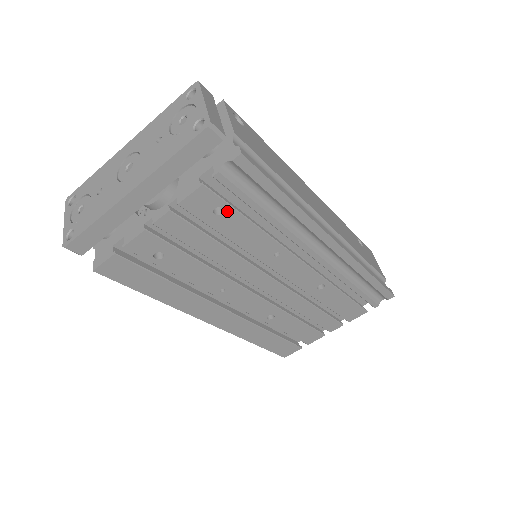
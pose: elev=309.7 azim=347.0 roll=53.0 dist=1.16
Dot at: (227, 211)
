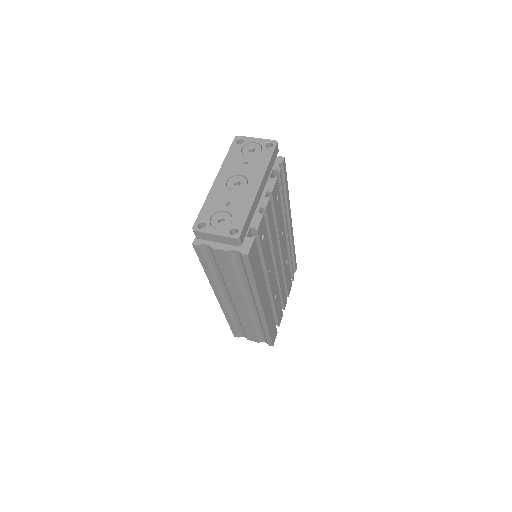
Dot at: (278, 198)
